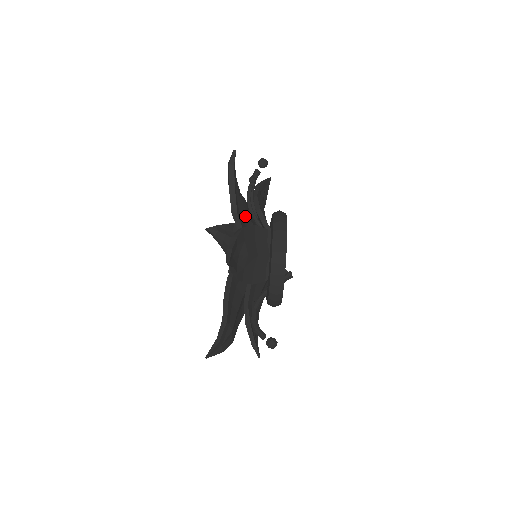
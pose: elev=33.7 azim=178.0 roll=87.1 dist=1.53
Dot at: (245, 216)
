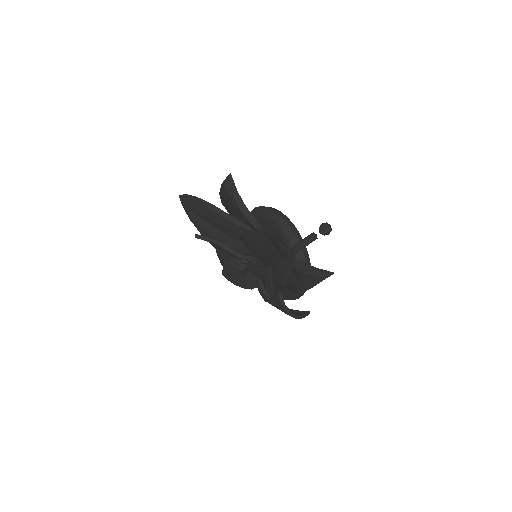
Dot at: occluded
